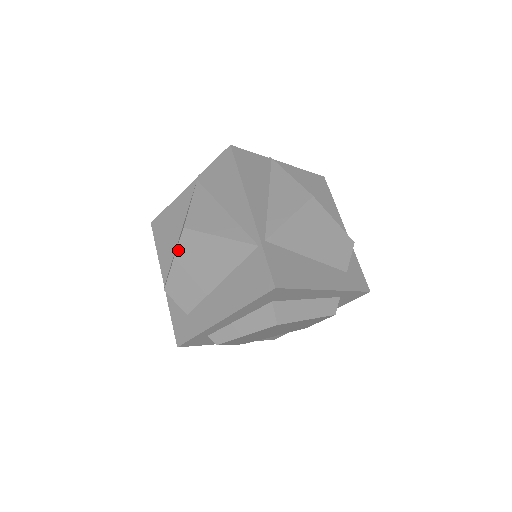
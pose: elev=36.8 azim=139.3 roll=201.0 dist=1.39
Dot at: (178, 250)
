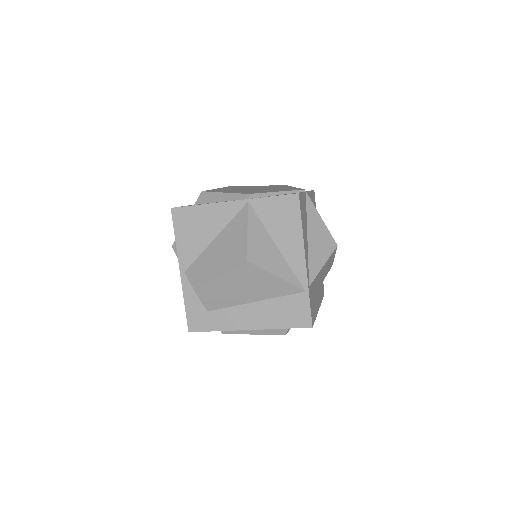
Dot at: (230, 272)
